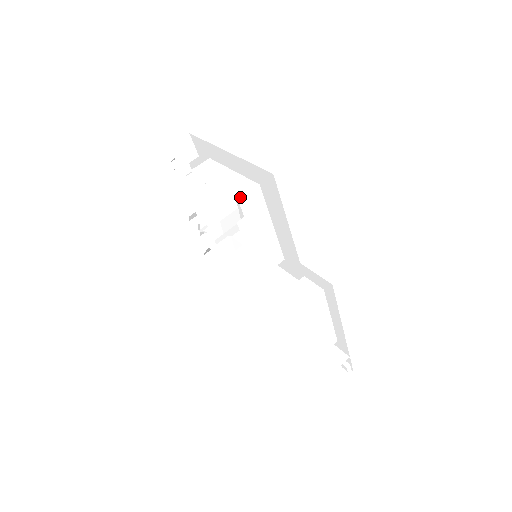
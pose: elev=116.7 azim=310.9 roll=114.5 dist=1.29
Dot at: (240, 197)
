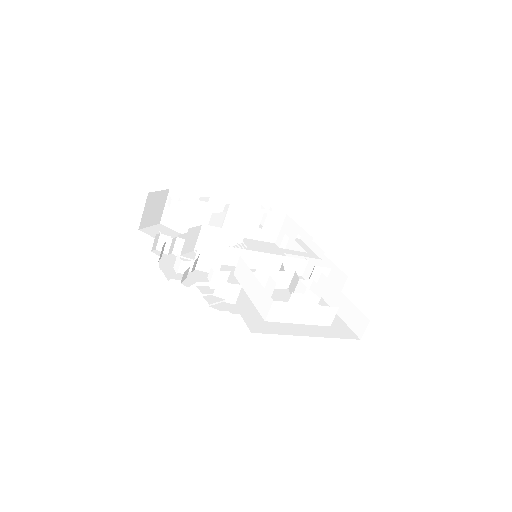
Dot at: (331, 324)
